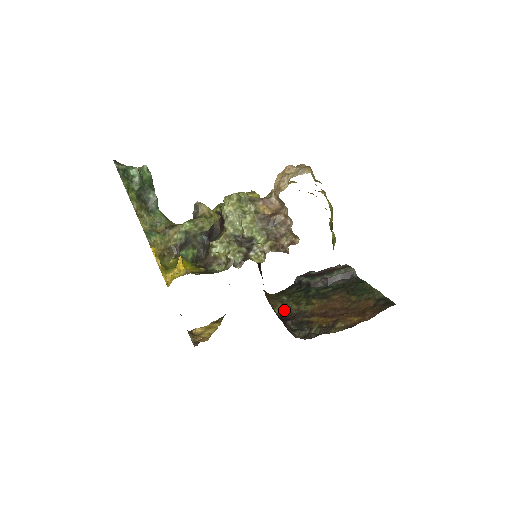
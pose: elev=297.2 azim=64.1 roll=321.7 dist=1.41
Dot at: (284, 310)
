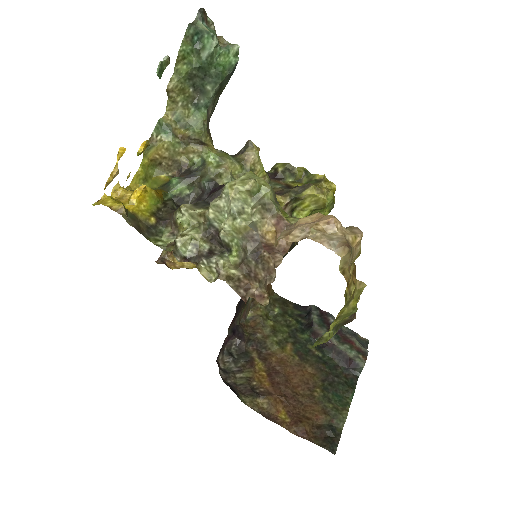
Dot at: (256, 322)
